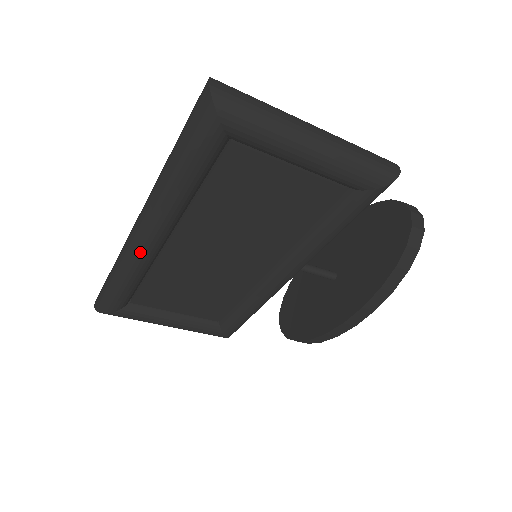
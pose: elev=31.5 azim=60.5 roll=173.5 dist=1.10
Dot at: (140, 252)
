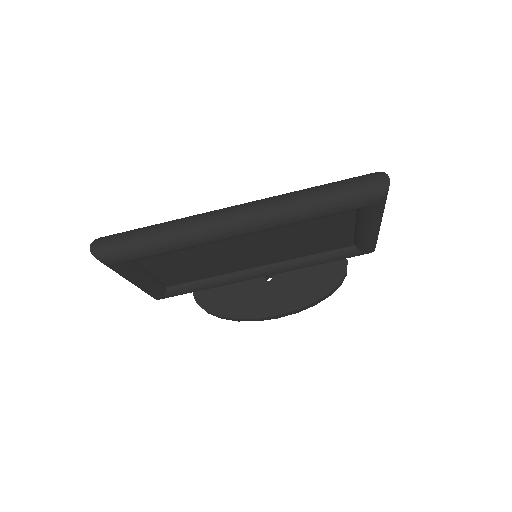
Dot at: (219, 237)
